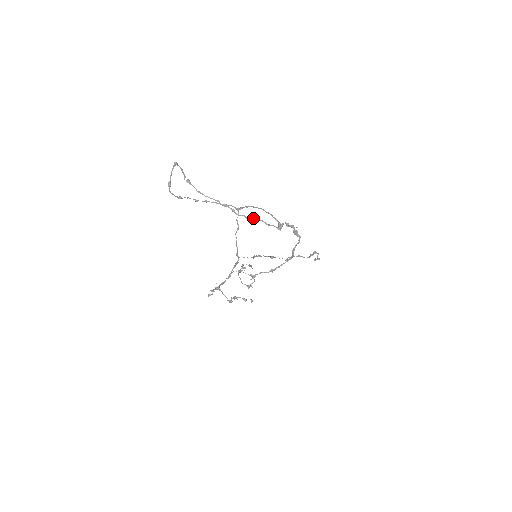
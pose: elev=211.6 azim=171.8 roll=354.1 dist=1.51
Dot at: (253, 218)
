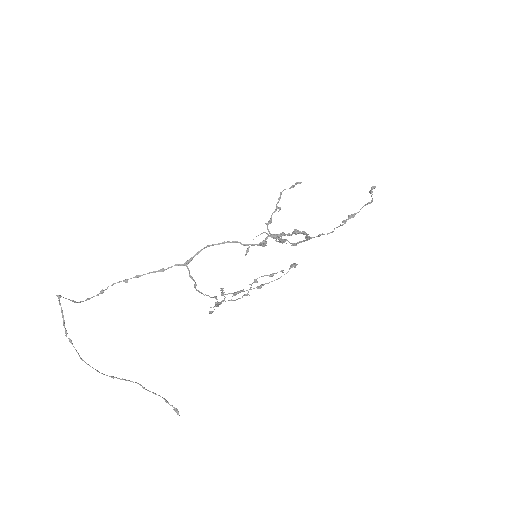
Dot at: occluded
